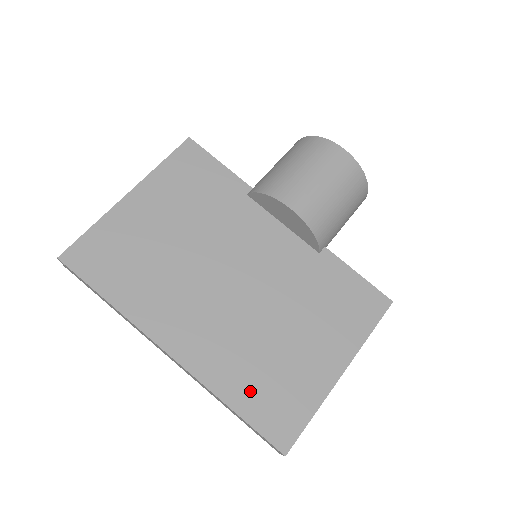
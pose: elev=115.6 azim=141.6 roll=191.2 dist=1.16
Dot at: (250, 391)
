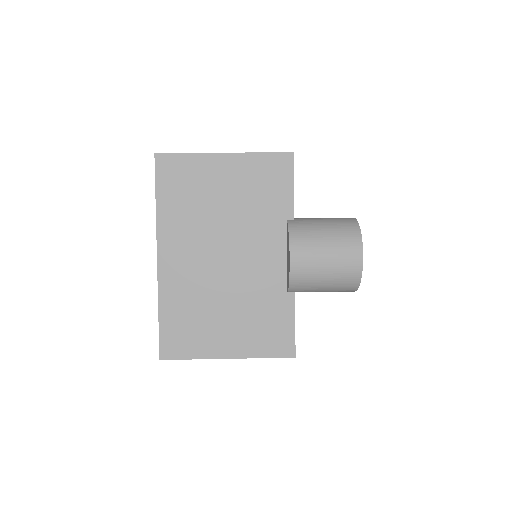
Dot at: (175, 316)
